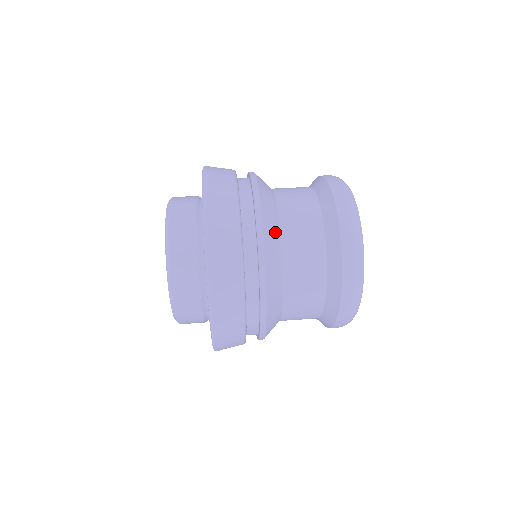
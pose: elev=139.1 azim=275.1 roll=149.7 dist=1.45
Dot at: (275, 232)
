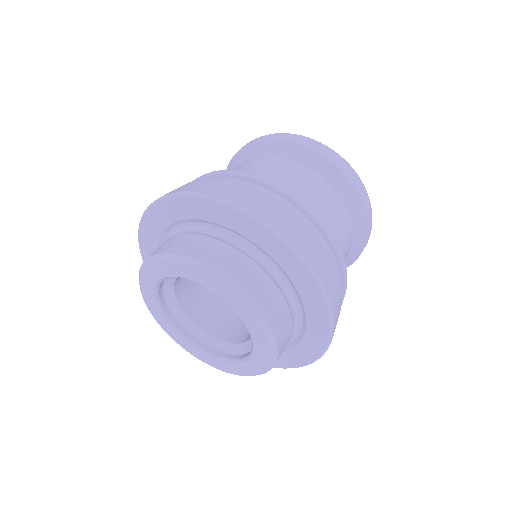
Dot at: occluded
